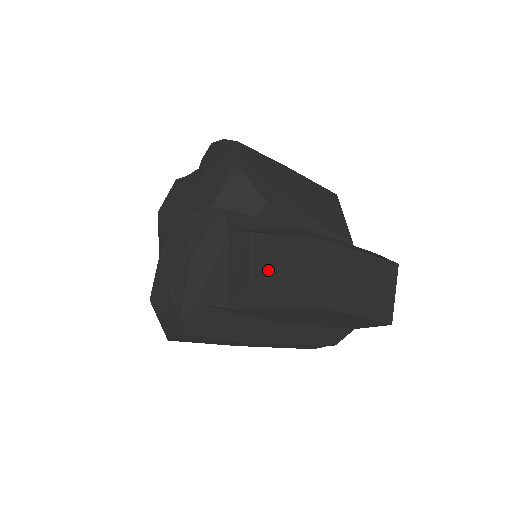
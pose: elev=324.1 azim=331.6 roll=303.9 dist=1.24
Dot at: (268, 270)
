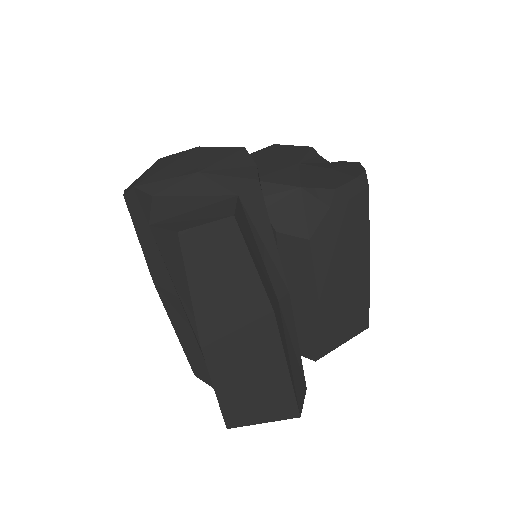
Dot at: (201, 252)
